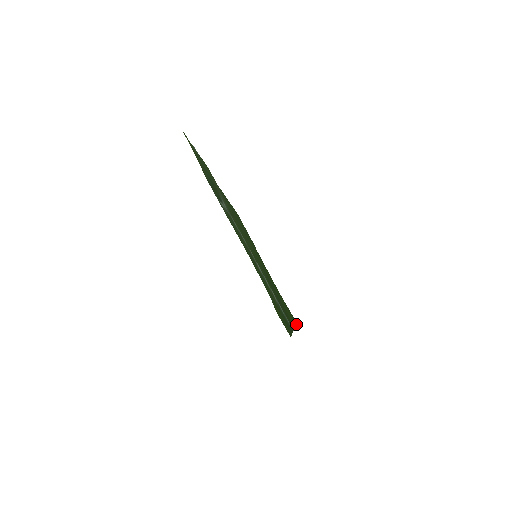
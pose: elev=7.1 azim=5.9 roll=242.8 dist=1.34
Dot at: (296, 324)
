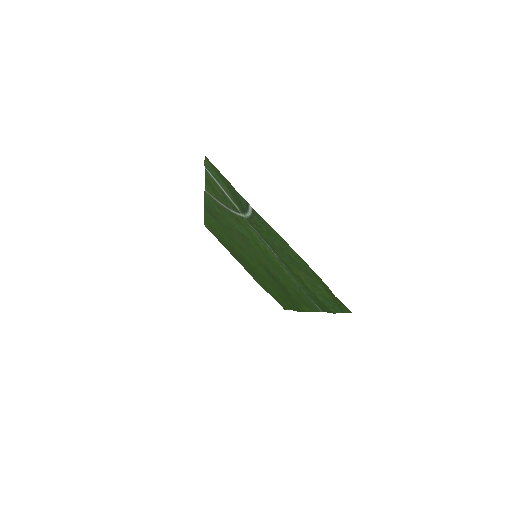
Dot at: (288, 309)
